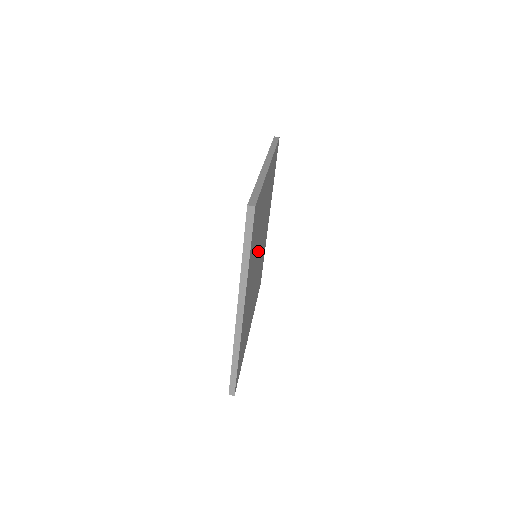
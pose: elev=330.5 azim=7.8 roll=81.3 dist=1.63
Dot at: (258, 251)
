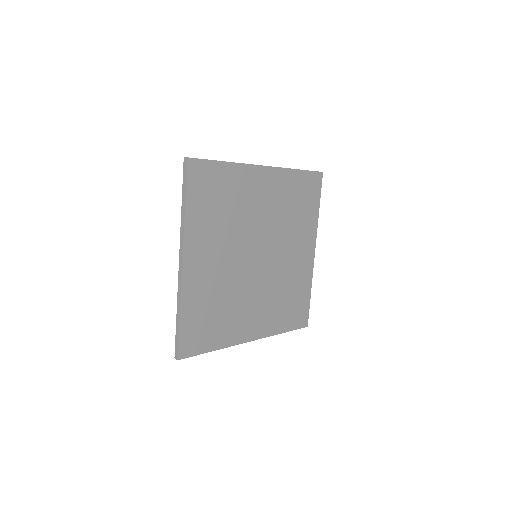
Dot at: (250, 245)
